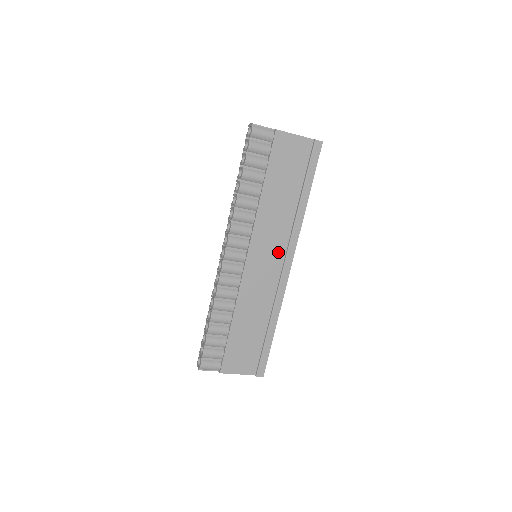
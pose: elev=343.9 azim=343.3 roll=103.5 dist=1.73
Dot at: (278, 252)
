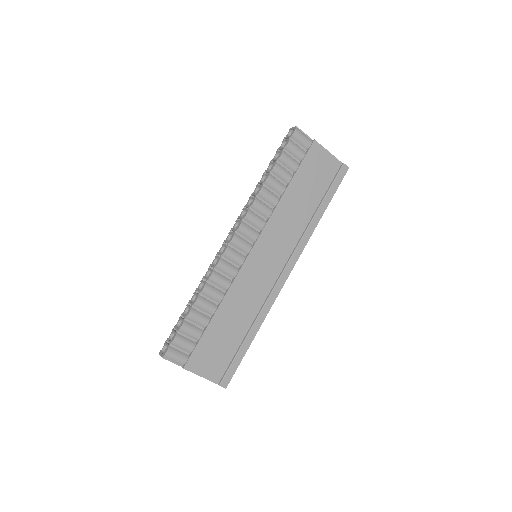
Dot at: (281, 256)
